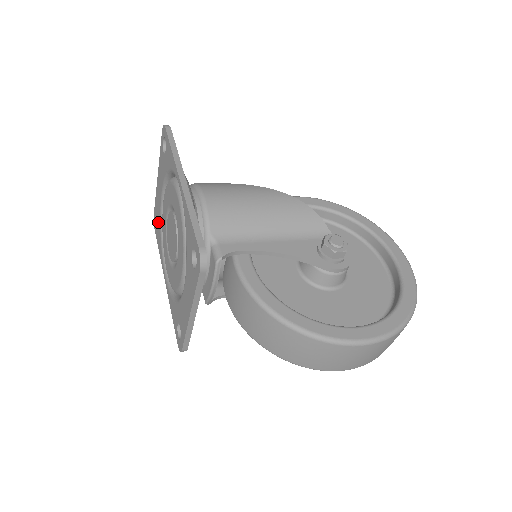
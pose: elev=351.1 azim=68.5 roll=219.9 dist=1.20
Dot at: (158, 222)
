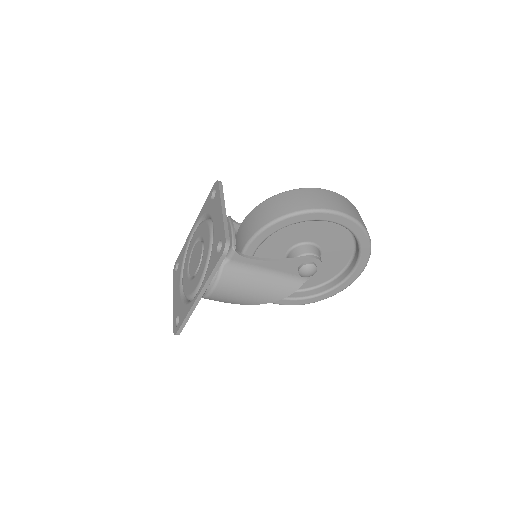
Dot at: (180, 310)
